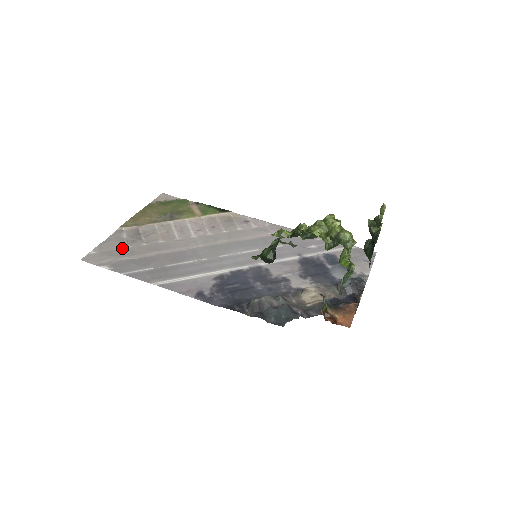
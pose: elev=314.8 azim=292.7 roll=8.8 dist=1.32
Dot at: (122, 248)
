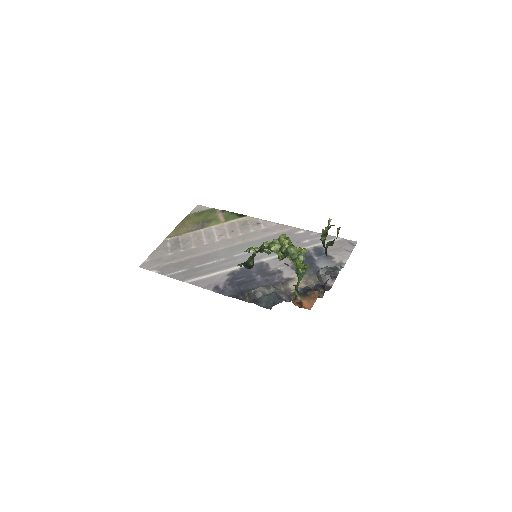
Dot at: (166, 255)
